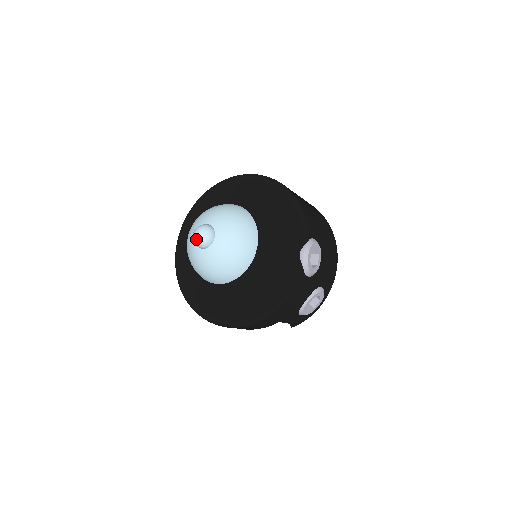
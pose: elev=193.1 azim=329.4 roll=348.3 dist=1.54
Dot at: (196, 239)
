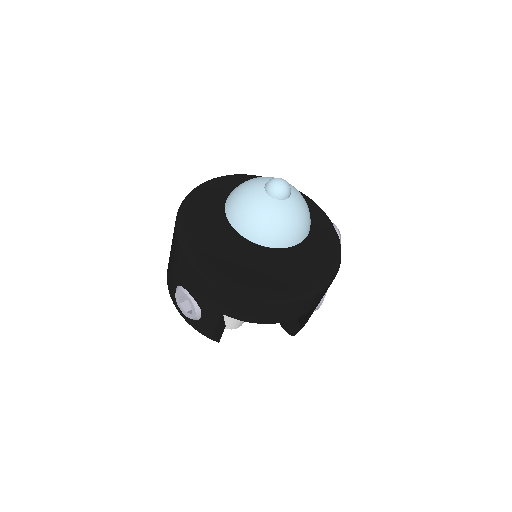
Dot at: (281, 186)
